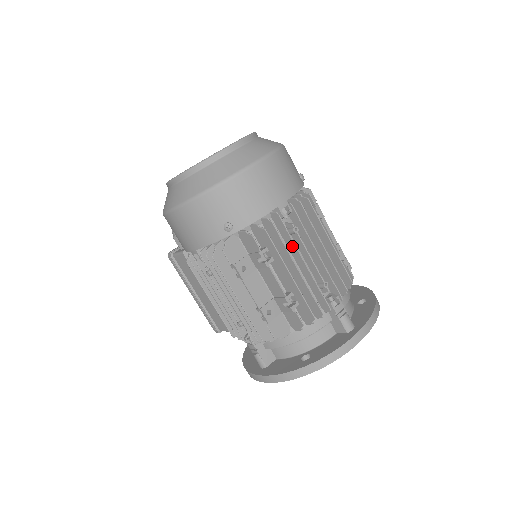
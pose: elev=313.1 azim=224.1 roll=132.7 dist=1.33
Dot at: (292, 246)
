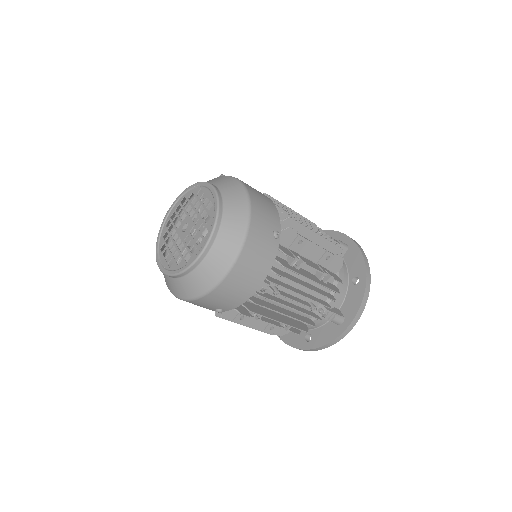
Dot at: (277, 302)
